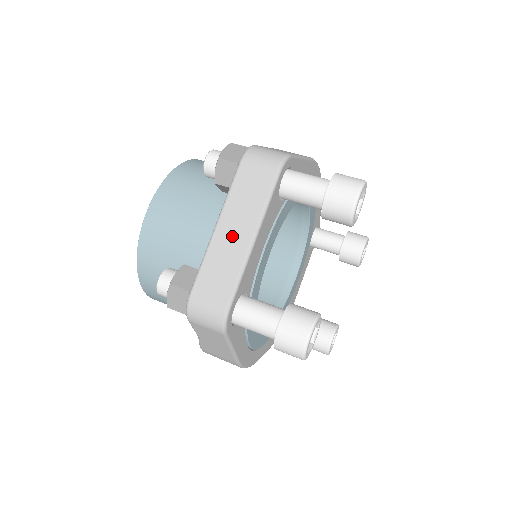
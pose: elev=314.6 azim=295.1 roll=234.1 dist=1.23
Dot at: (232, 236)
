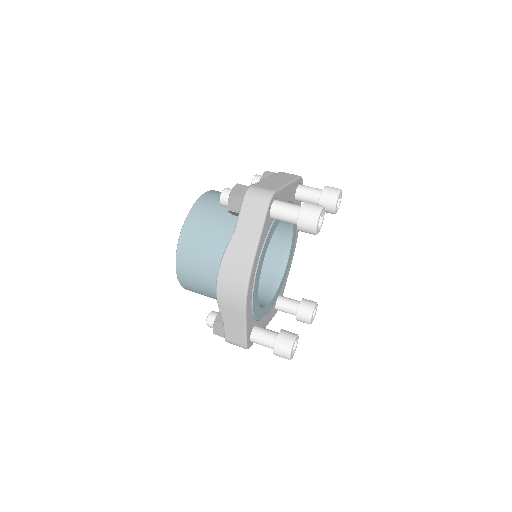
Dot at: (276, 180)
